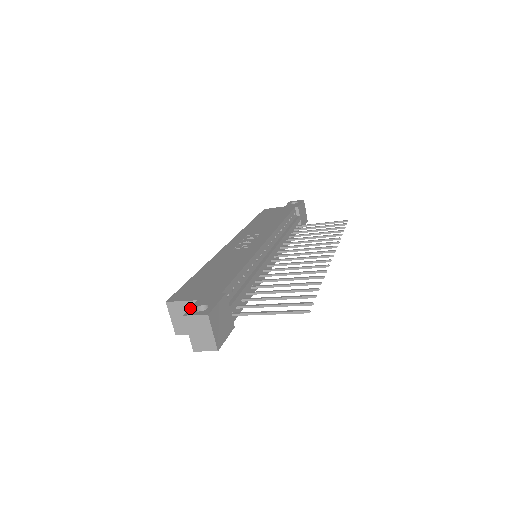
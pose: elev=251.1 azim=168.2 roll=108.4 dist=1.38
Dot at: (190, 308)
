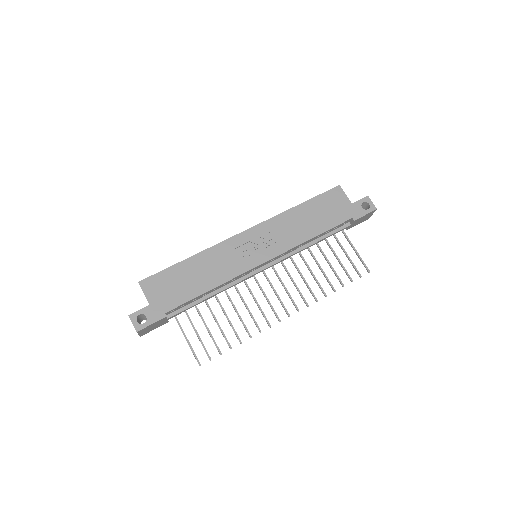
Dot at: (138, 311)
